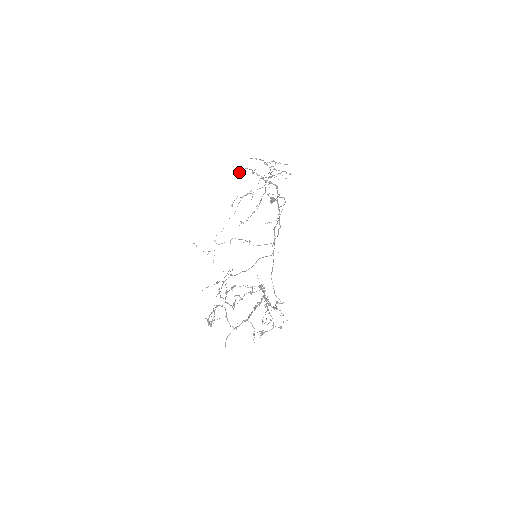
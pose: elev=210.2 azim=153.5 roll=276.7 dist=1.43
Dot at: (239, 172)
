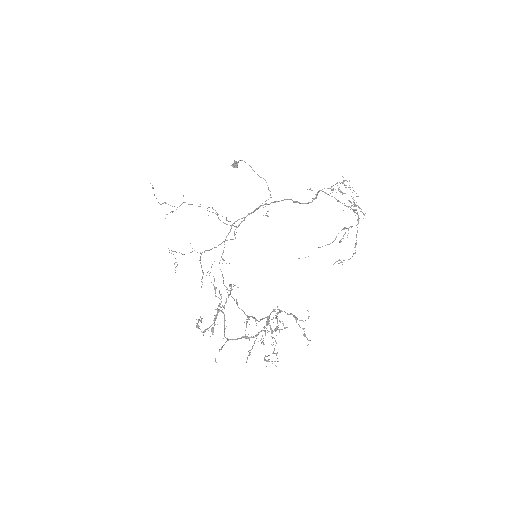
Dot at: (333, 189)
